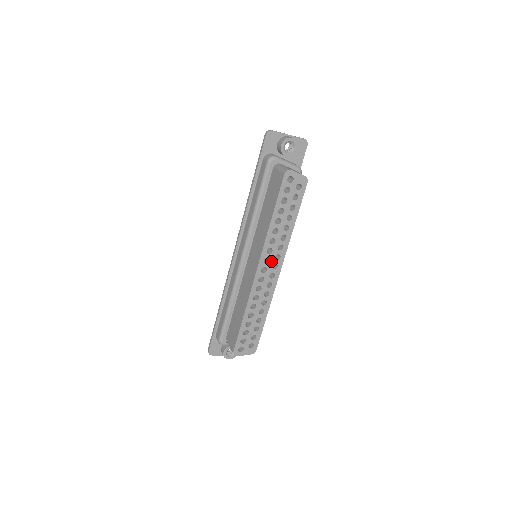
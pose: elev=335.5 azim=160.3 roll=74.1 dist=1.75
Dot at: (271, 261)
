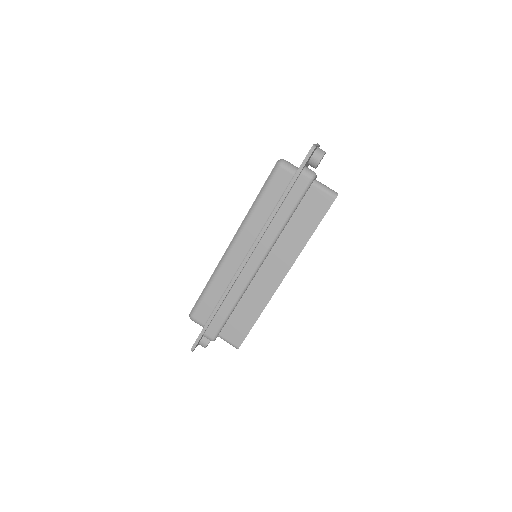
Dot at: occluded
